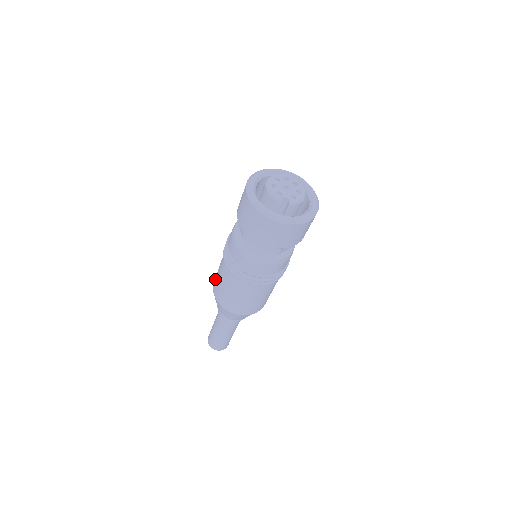
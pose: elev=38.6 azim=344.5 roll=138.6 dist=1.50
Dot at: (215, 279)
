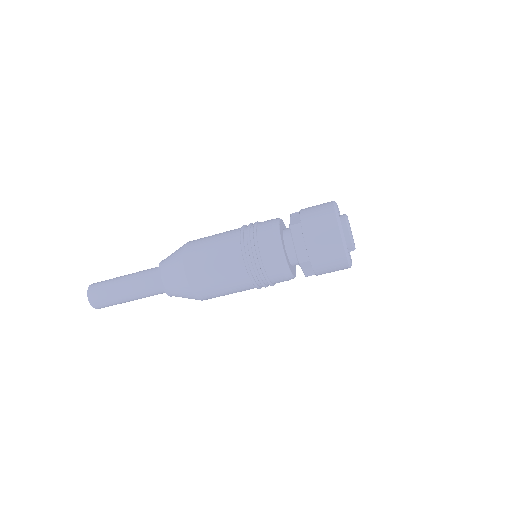
Dot at: (197, 262)
